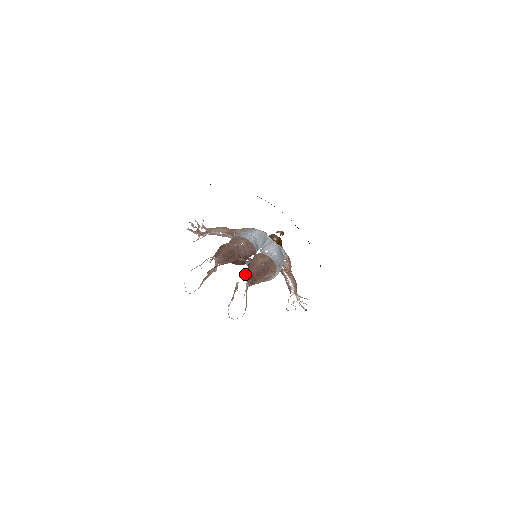
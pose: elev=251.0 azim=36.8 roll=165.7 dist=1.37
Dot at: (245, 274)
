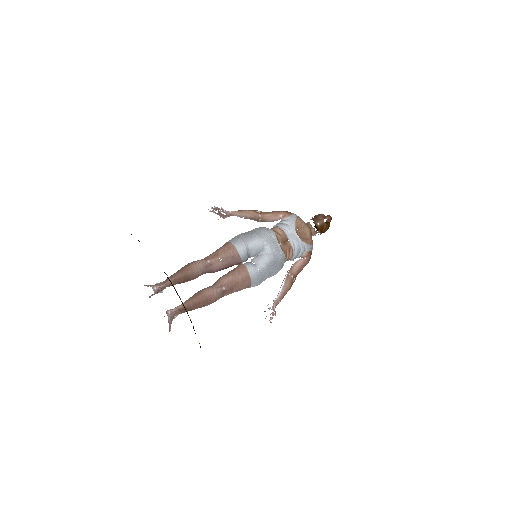
Dot at: (180, 305)
